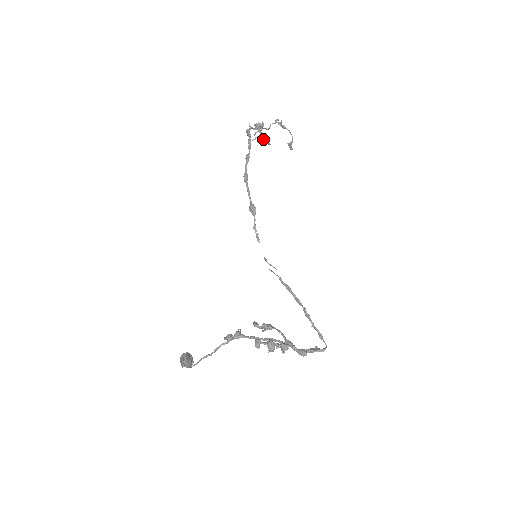
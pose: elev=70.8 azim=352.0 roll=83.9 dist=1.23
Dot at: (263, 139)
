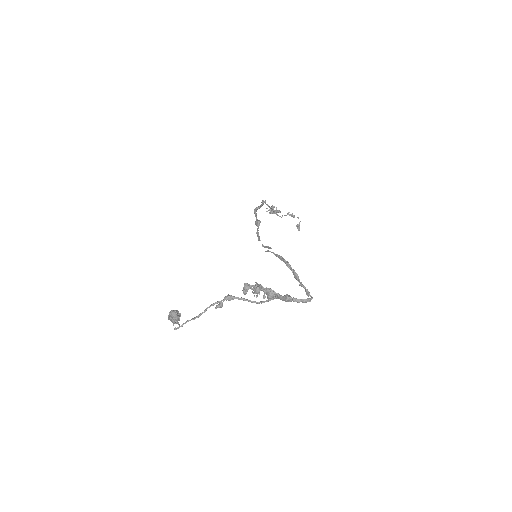
Dot at: occluded
